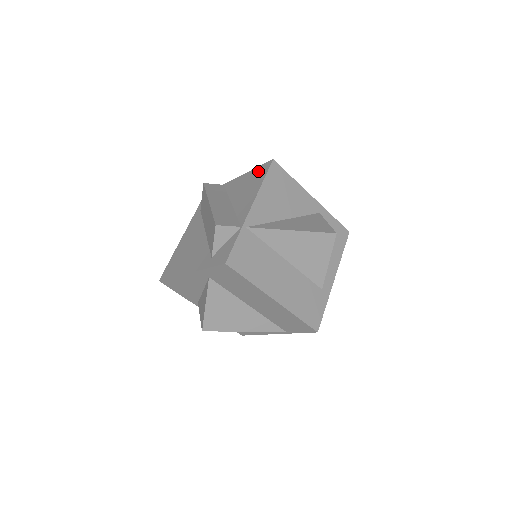
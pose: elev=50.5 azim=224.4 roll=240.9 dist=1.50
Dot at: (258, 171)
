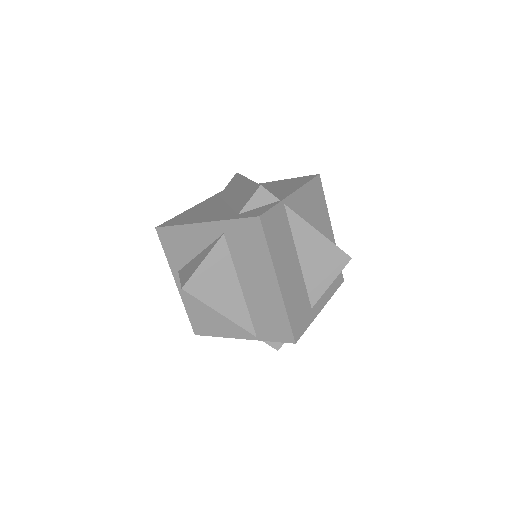
Dot at: (300, 178)
